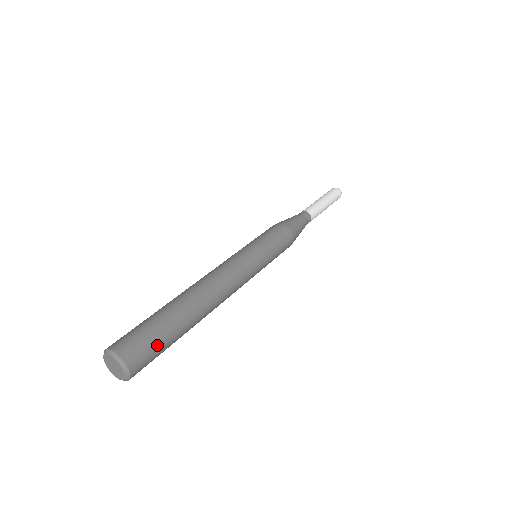
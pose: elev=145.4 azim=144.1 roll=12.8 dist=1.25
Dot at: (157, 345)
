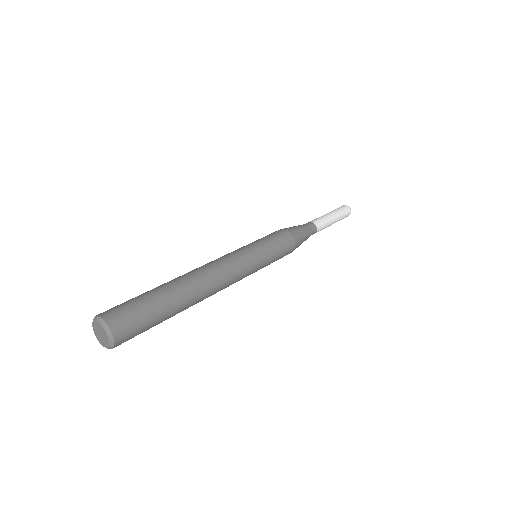
Dot at: (145, 326)
